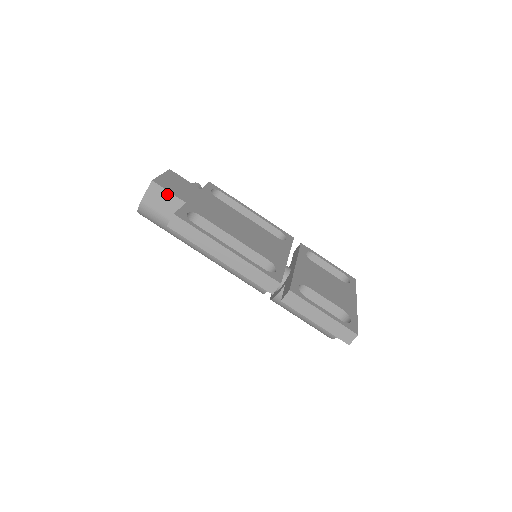
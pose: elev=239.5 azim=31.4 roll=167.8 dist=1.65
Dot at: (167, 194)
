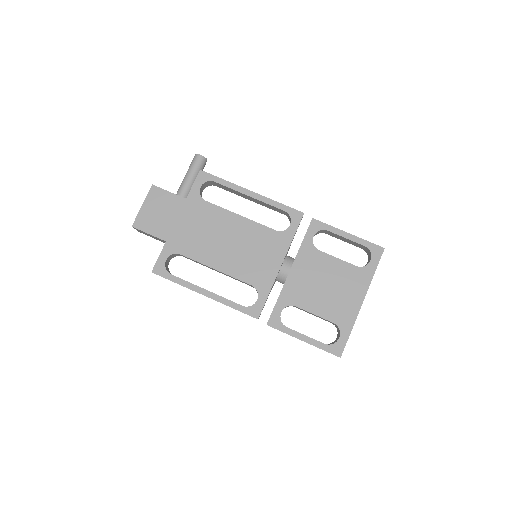
Dot at: (149, 234)
